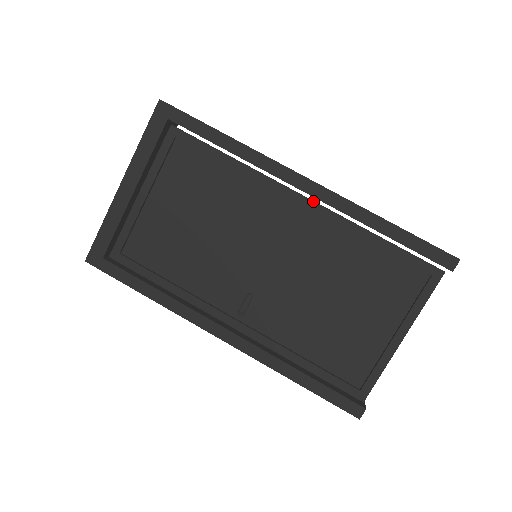
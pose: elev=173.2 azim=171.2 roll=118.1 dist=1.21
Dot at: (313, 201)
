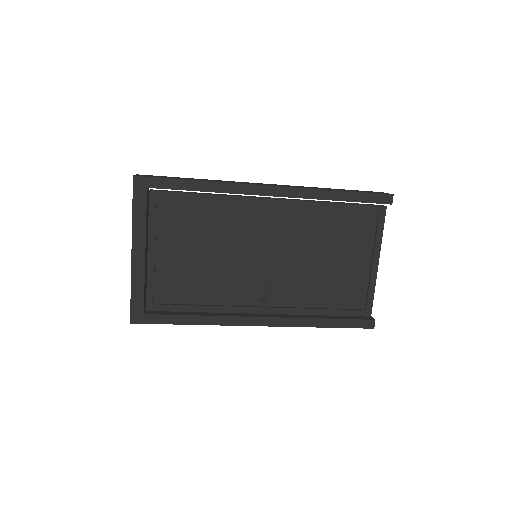
Dot at: (281, 199)
